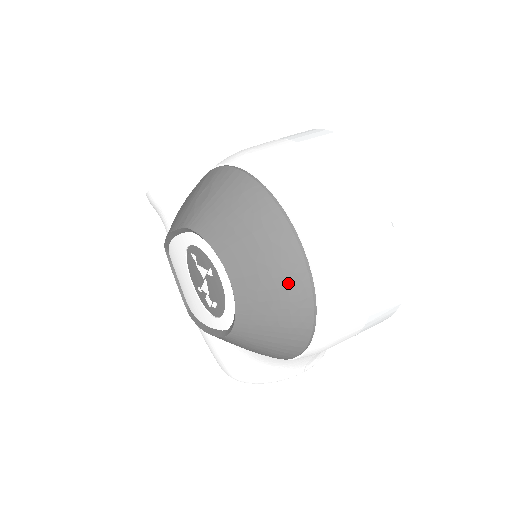
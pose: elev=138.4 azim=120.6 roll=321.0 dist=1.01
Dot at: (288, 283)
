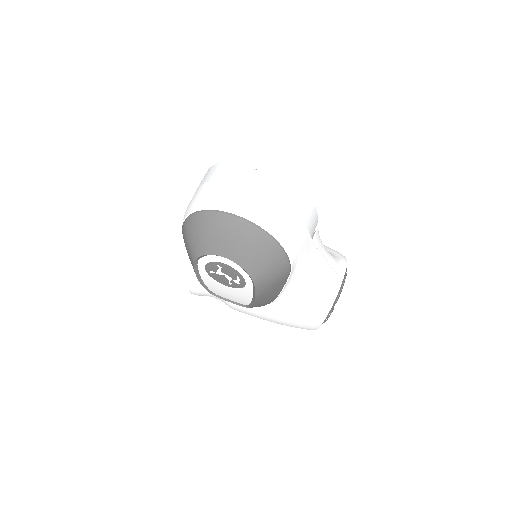
Dot at: (237, 230)
